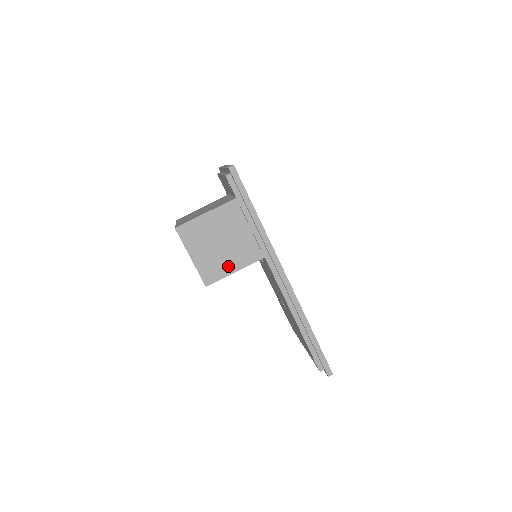
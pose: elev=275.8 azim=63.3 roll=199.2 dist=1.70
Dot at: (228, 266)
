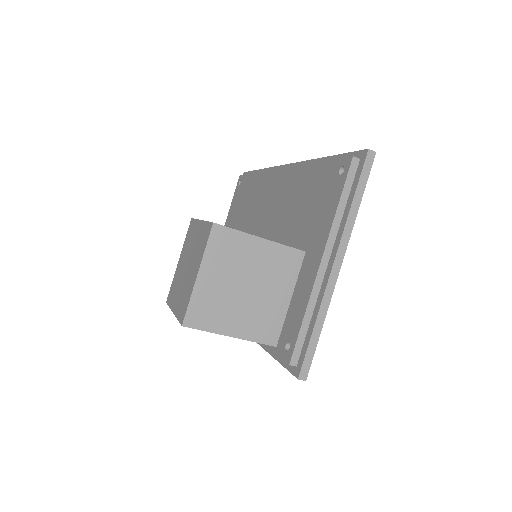
Dot at: occluded
